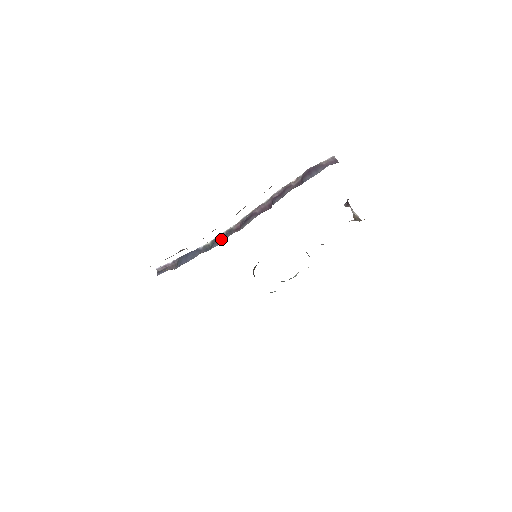
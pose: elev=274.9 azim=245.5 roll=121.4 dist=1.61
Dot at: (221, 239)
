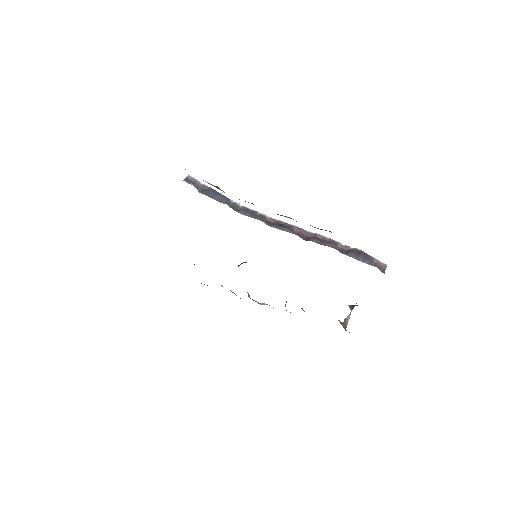
Dot at: (251, 214)
